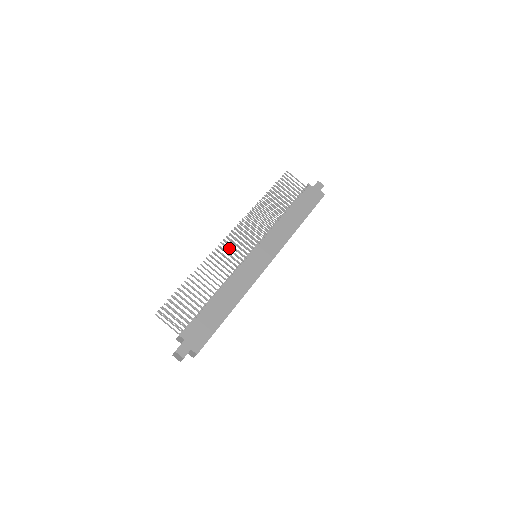
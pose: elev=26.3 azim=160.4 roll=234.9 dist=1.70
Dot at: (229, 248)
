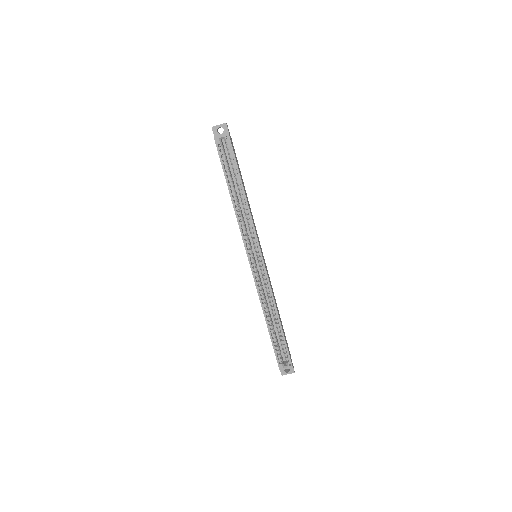
Dot at: occluded
